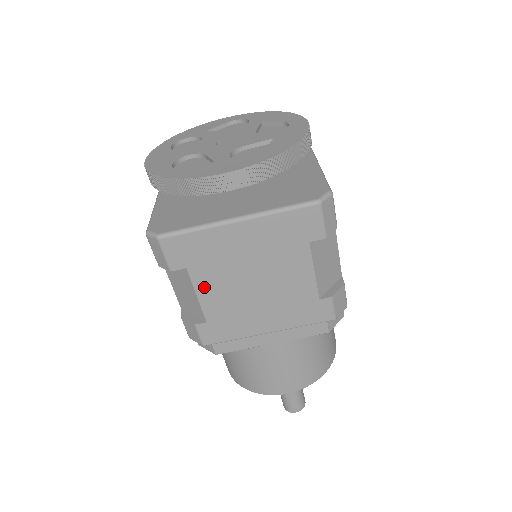
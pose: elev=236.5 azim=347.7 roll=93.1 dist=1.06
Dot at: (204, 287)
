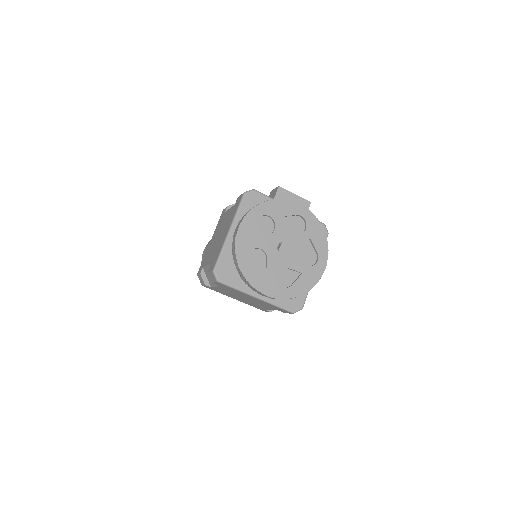
Dot at: occluded
